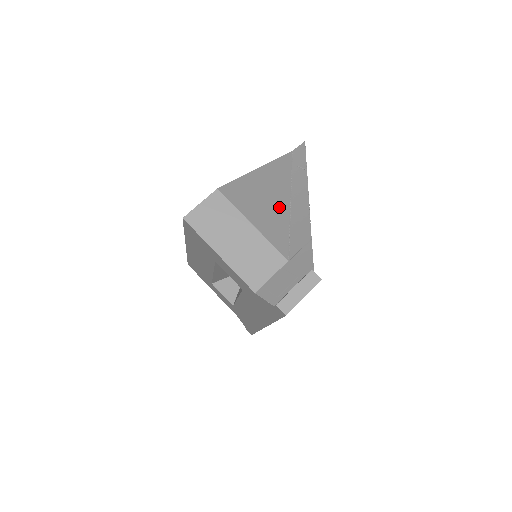
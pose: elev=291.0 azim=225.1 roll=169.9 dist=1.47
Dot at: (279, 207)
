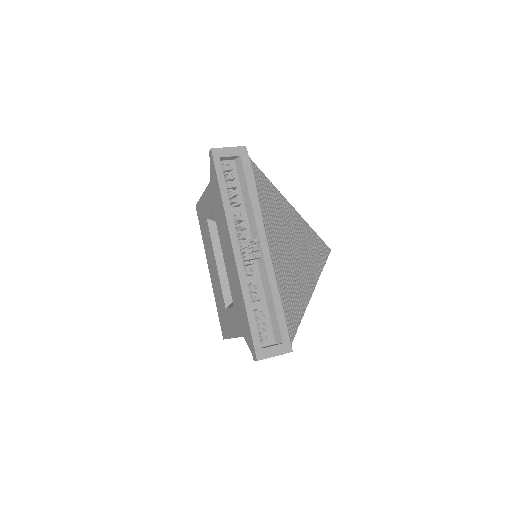
Dot at: occluded
